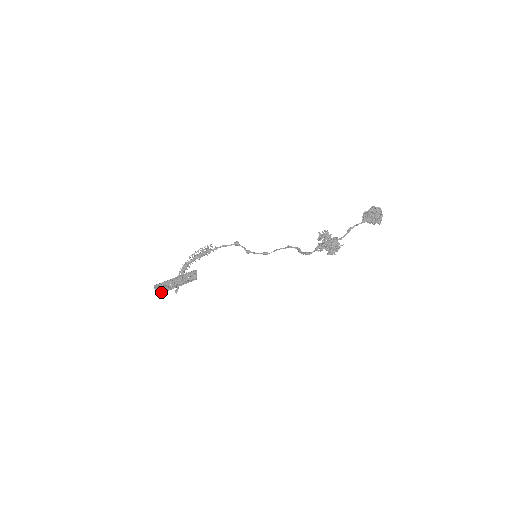
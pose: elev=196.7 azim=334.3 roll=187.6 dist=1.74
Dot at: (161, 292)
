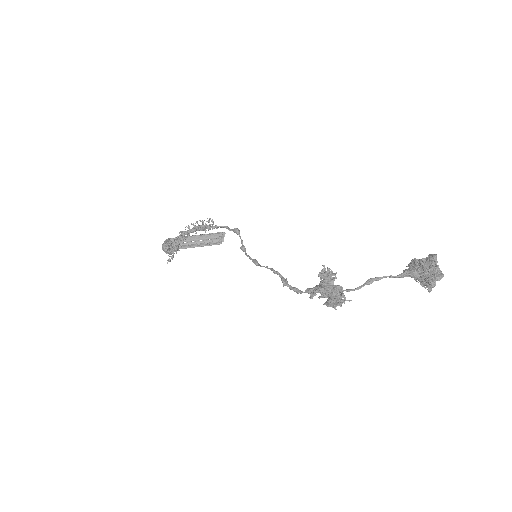
Dot at: (165, 251)
